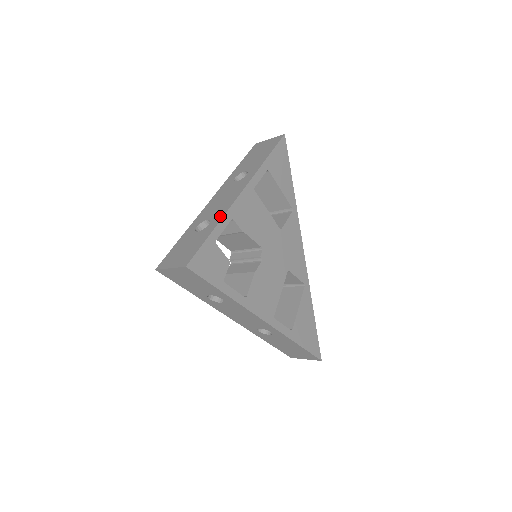
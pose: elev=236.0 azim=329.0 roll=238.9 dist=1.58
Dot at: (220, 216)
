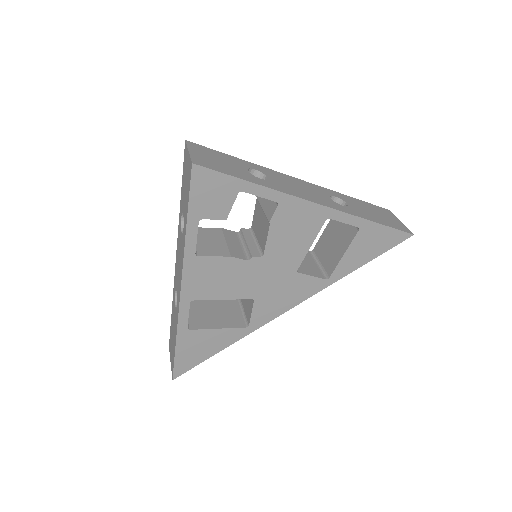
Dot at: (275, 187)
